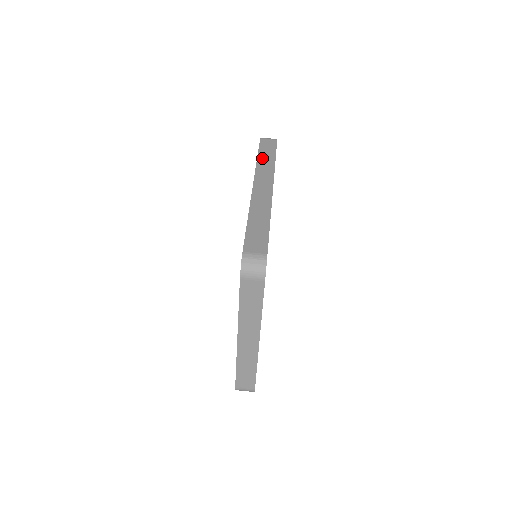
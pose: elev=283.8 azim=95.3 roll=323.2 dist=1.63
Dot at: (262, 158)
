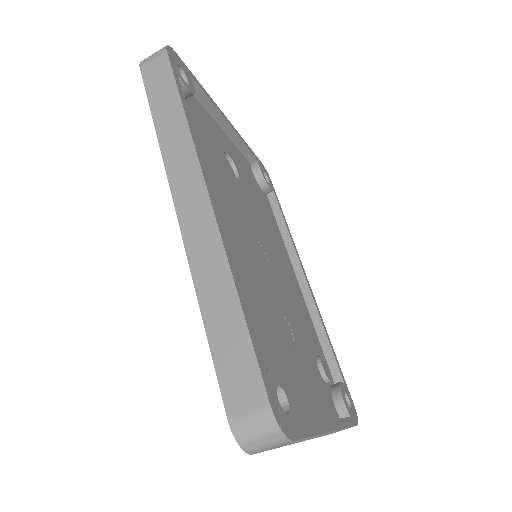
Dot at: (162, 123)
